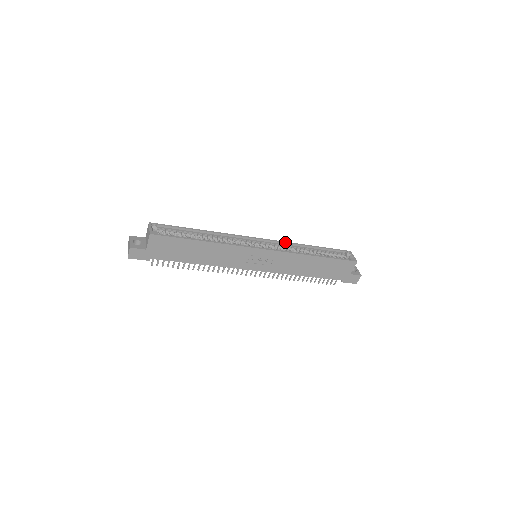
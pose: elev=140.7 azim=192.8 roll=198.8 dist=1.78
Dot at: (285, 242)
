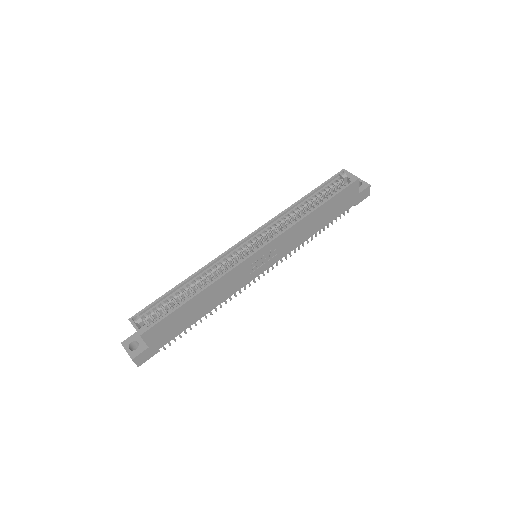
Dot at: (274, 218)
